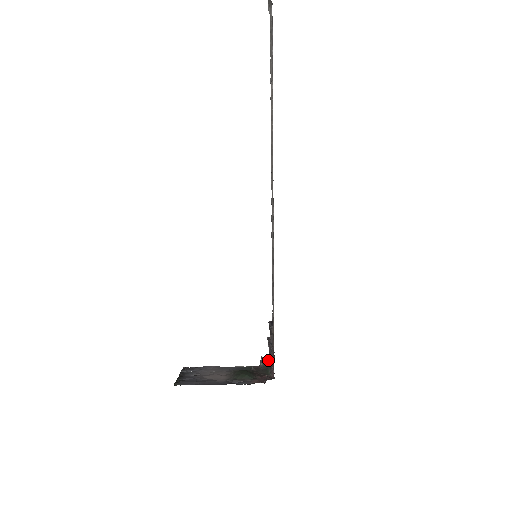
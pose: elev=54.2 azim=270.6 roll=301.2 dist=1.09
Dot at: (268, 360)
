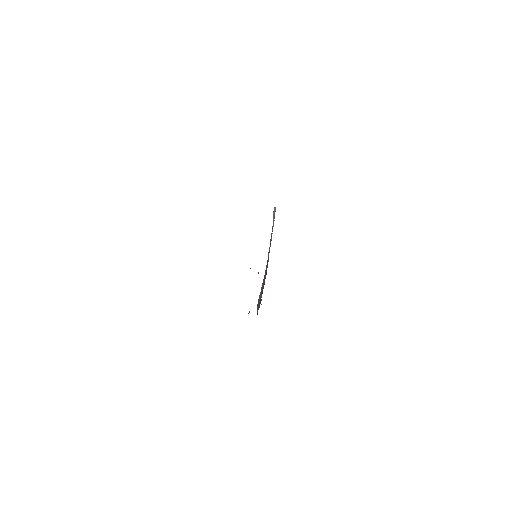
Dot at: occluded
